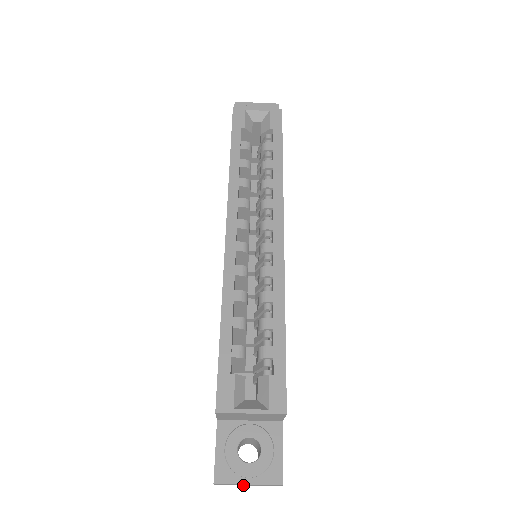
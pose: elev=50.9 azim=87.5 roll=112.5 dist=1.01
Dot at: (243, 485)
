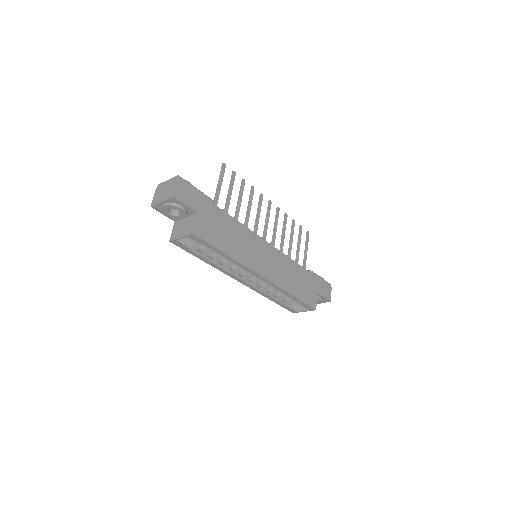
Dot at: occluded
